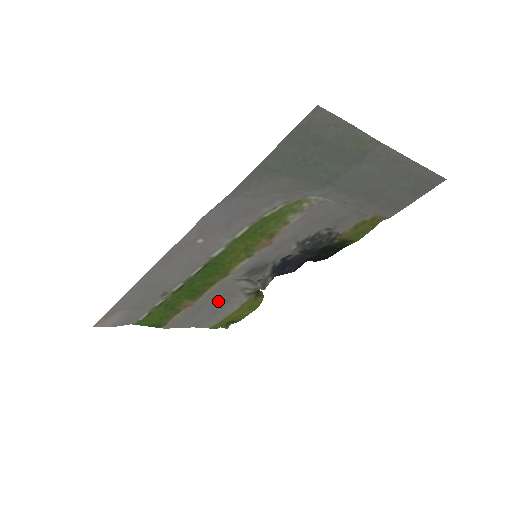
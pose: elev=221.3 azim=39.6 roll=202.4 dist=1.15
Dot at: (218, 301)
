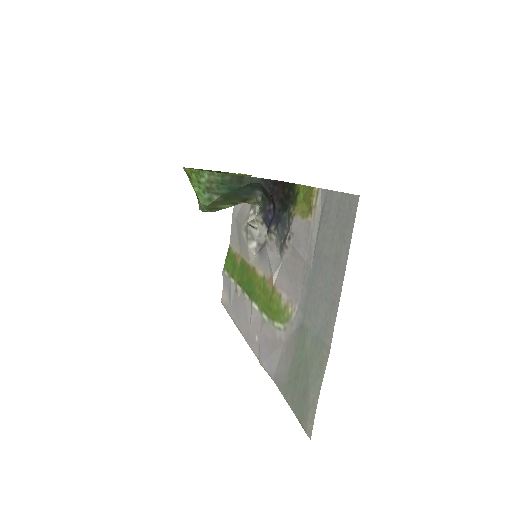
Dot at: (240, 225)
